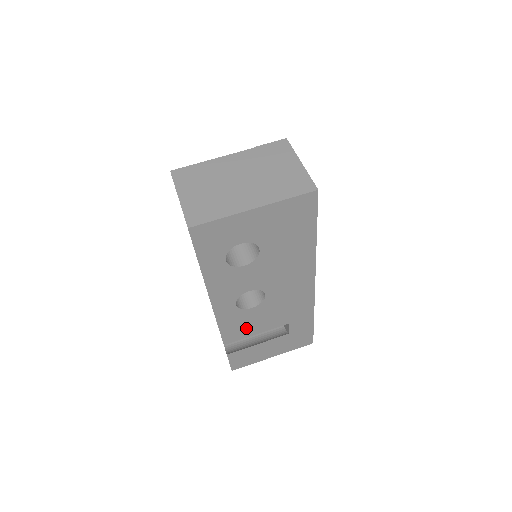
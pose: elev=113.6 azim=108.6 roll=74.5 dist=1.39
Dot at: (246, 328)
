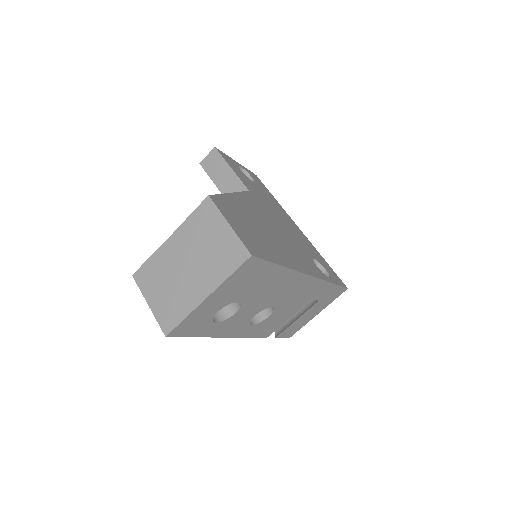
Dot at: (276, 323)
